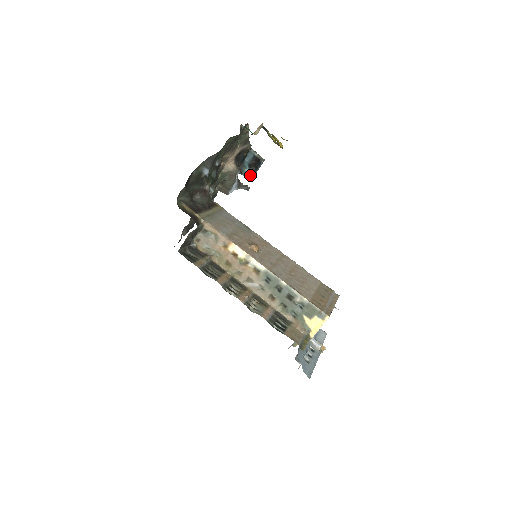
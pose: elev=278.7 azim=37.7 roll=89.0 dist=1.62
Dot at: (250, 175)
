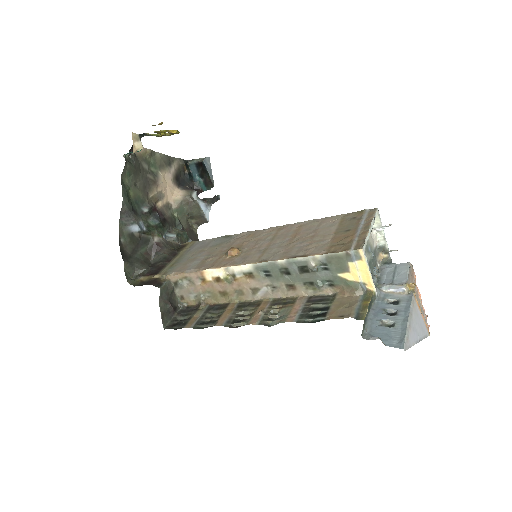
Dot at: (209, 184)
